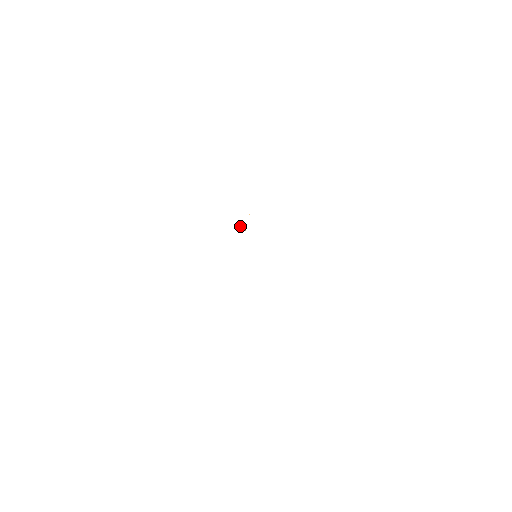
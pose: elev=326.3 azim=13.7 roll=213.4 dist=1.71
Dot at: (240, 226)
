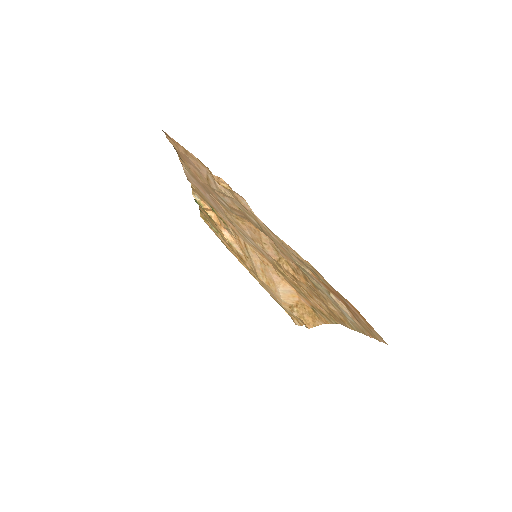
Dot at: (224, 234)
